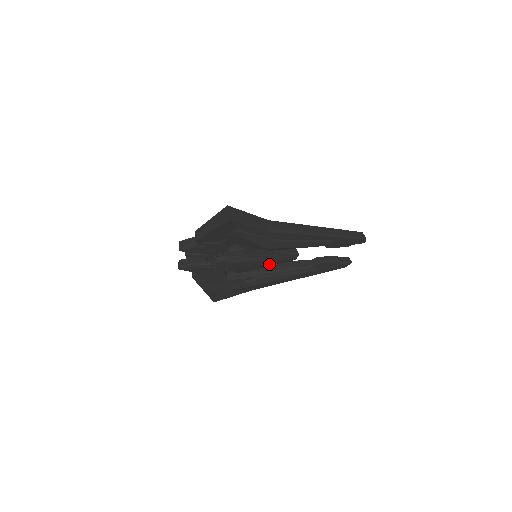
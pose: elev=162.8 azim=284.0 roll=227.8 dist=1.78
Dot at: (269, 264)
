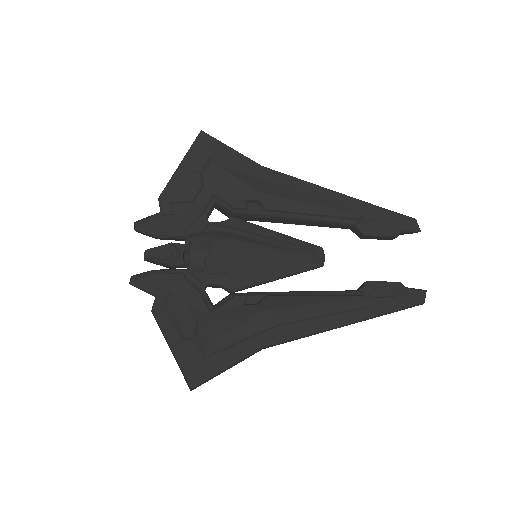
Dot at: (279, 266)
